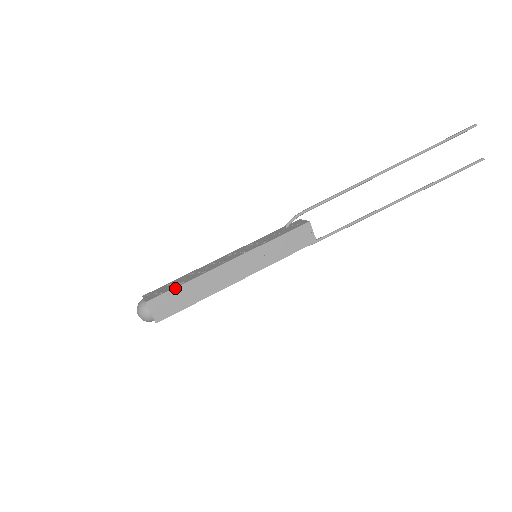
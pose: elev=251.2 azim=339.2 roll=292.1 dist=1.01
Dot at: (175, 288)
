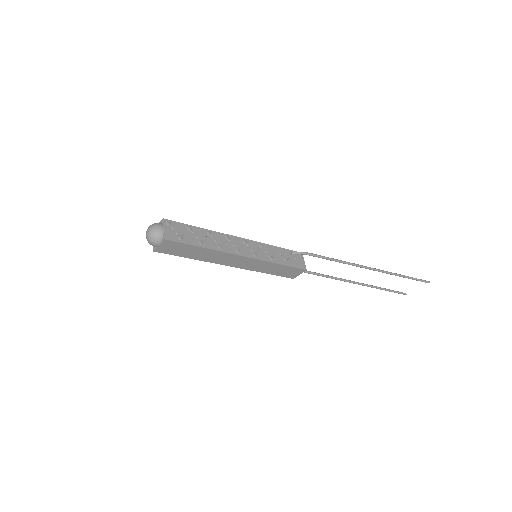
Dot at: (193, 245)
